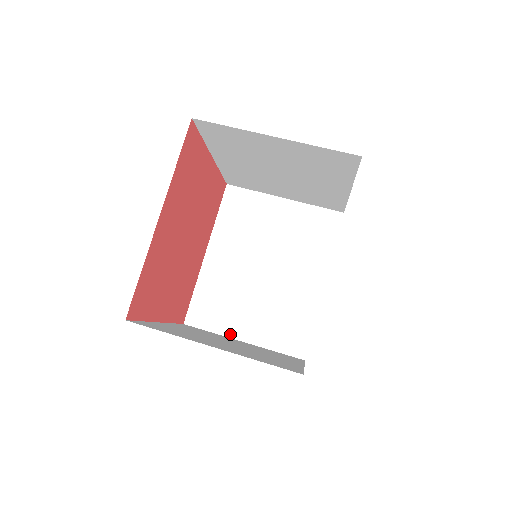
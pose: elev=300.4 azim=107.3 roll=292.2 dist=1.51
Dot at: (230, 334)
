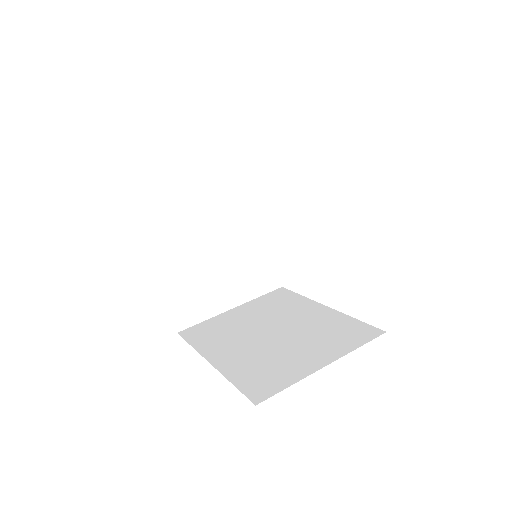
Dot at: (308, 372)
